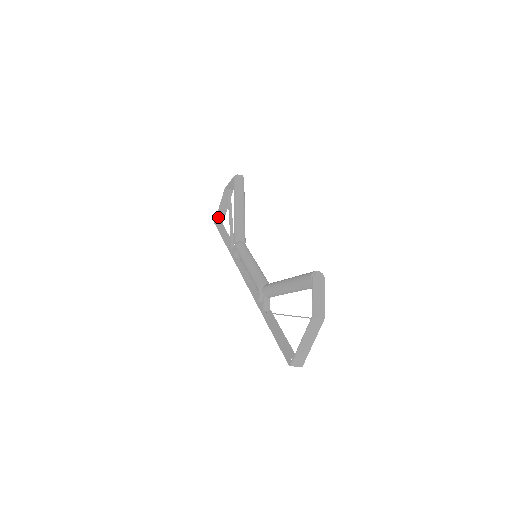
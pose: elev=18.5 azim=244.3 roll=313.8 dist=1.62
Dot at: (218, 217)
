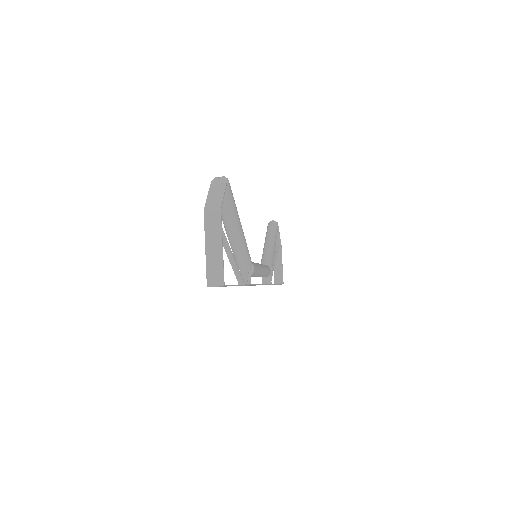
Dot at: (276, 277)
